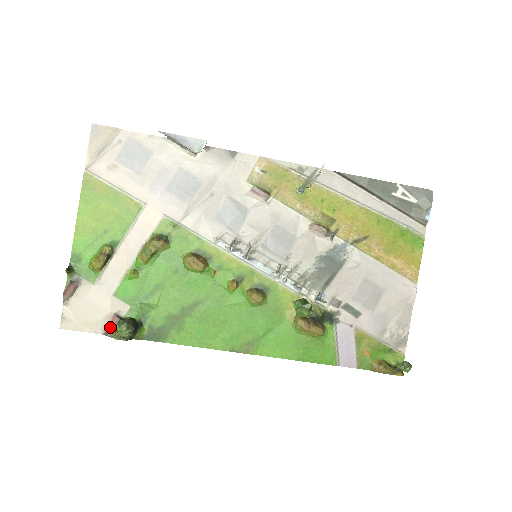
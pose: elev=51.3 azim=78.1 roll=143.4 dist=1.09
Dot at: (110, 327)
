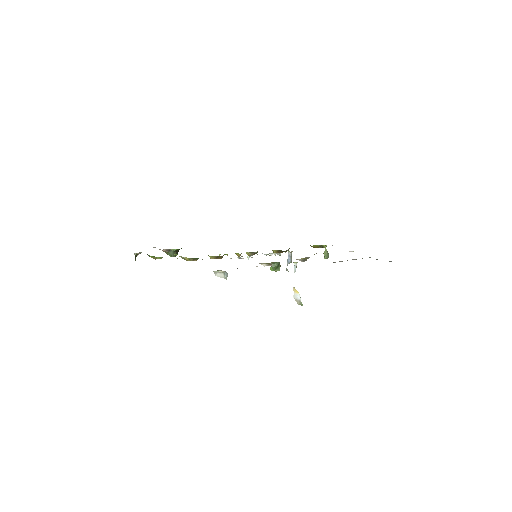
Dot at: (162, 250)
